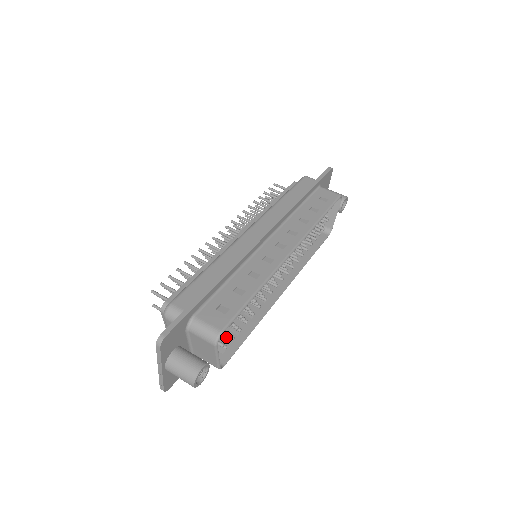
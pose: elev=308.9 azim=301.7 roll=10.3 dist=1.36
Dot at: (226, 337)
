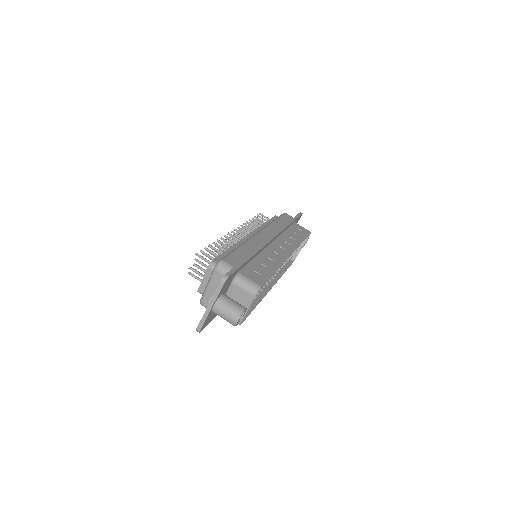
Dot at: occluded
